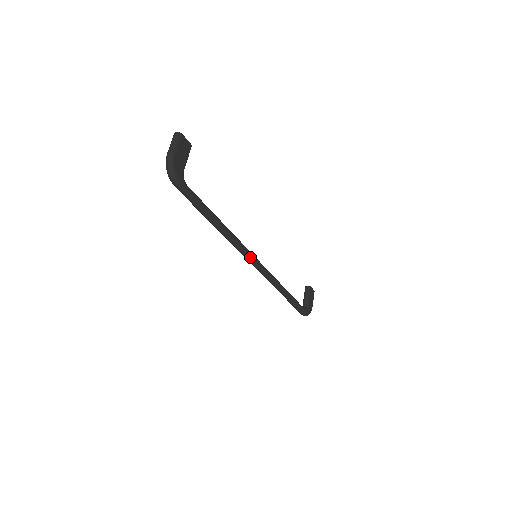
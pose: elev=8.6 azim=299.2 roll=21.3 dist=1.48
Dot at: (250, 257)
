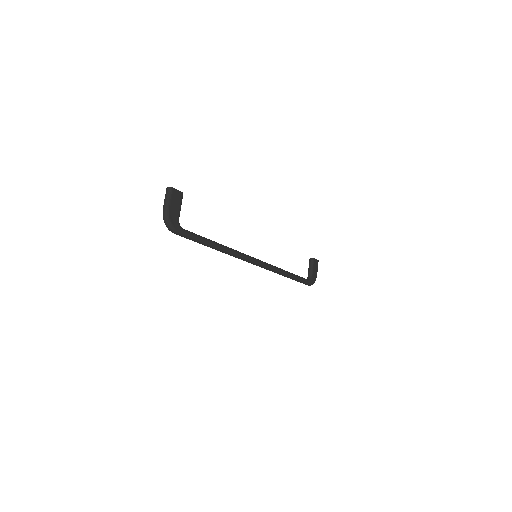
Dot at: (250, 261)
